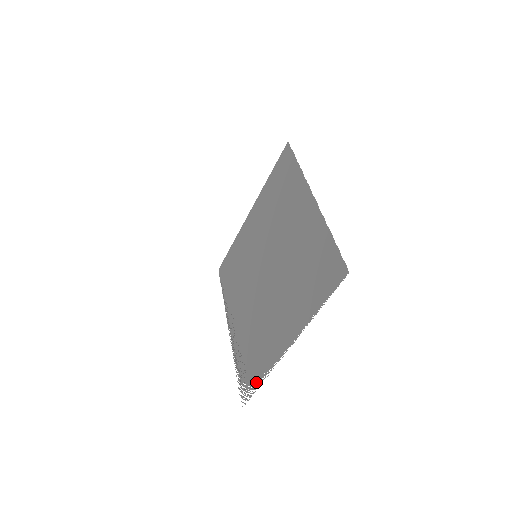
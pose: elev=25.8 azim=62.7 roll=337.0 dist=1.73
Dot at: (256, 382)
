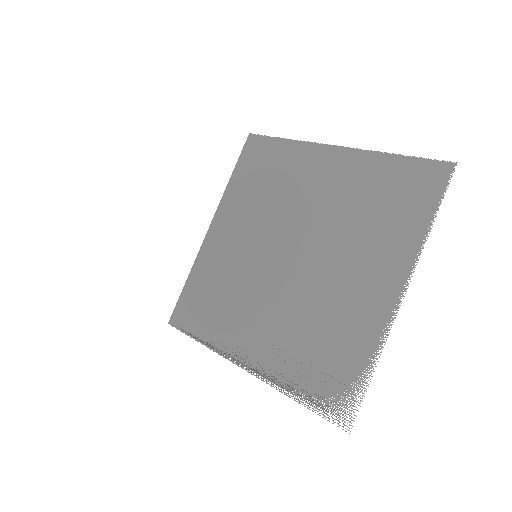
Dot at: (360, 376)
